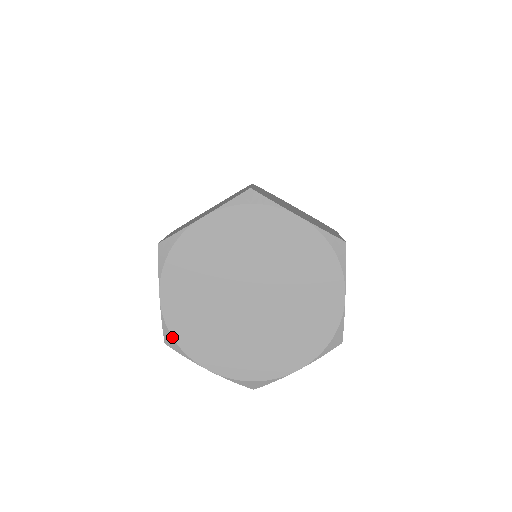
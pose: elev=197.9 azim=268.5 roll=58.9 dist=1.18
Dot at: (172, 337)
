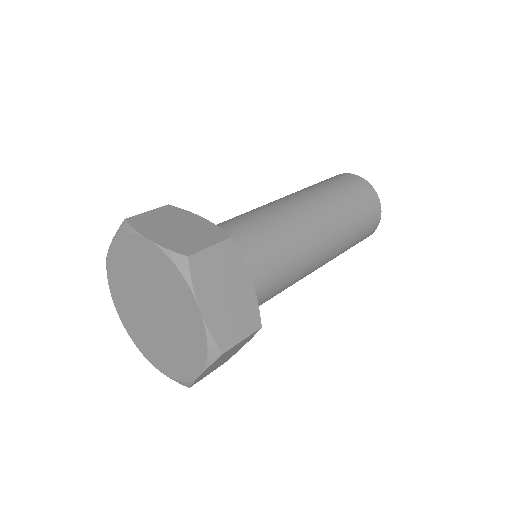
Dot at: (132, 340)
